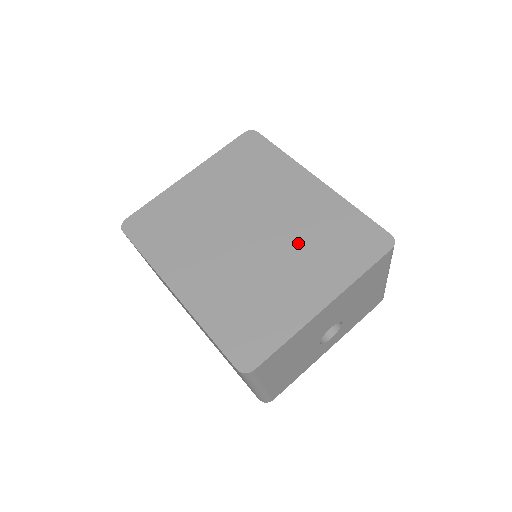
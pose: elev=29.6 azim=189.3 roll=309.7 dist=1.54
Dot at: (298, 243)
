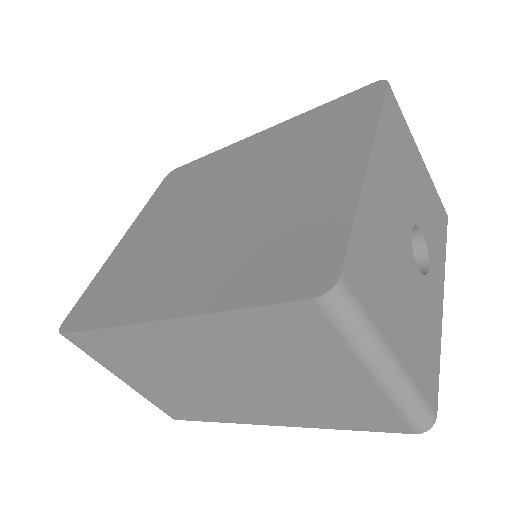
Dot at: (282, 165)
